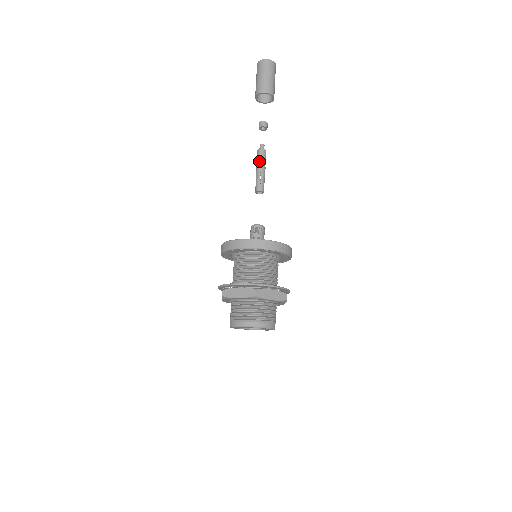
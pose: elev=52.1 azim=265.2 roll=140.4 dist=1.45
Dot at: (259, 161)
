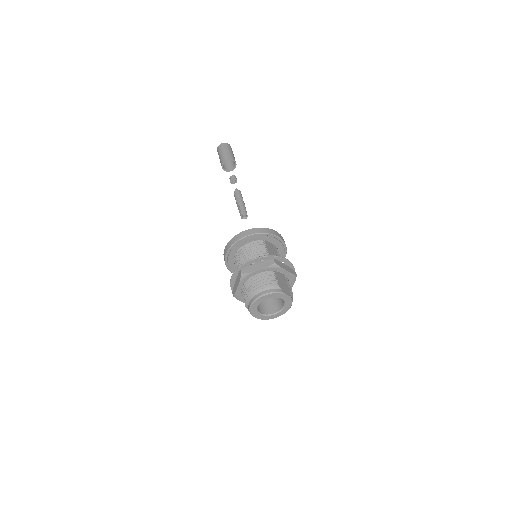
Dot at: (235, 199)
